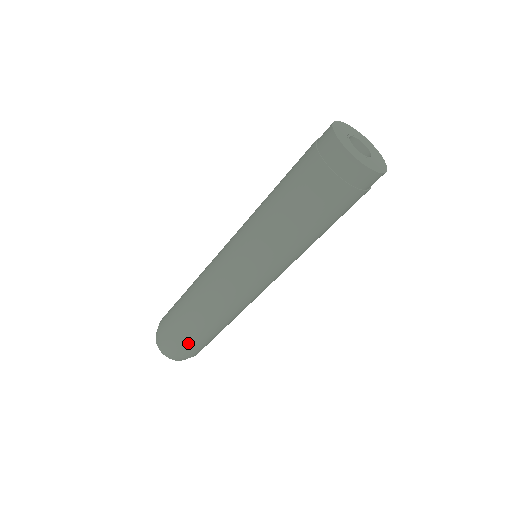
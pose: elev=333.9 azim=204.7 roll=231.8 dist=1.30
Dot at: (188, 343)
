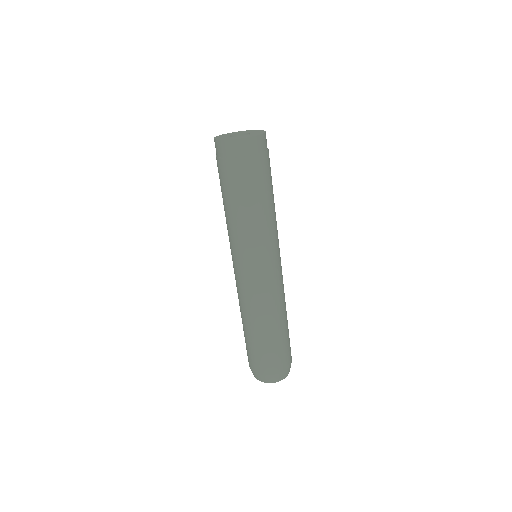
Dot at: (284, 351)
